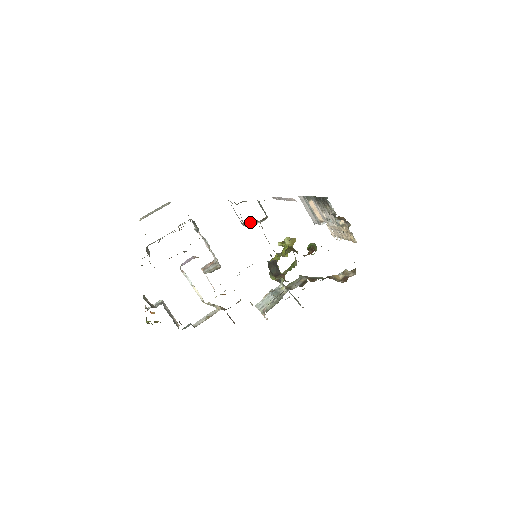
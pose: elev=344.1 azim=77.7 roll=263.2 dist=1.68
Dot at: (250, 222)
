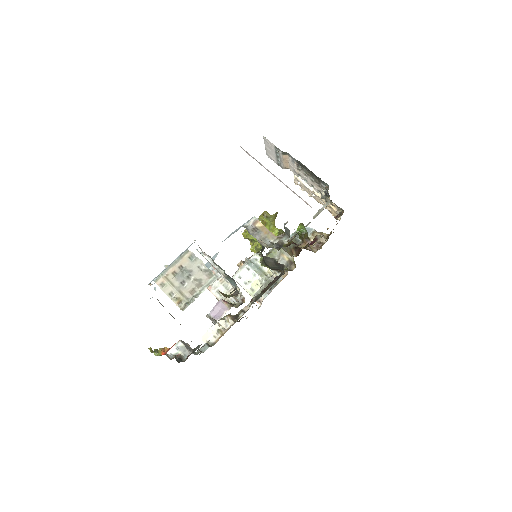
Dot at: (255, 226)
